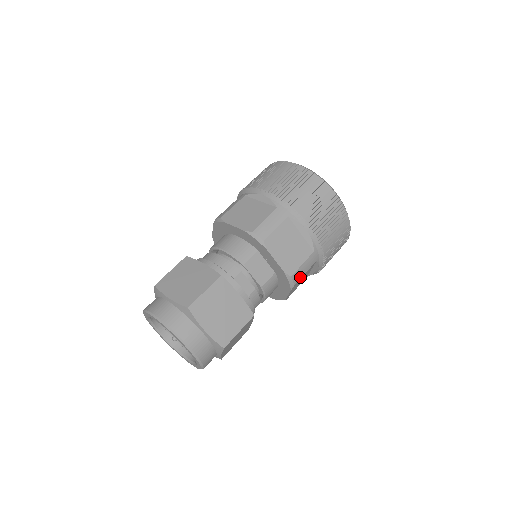
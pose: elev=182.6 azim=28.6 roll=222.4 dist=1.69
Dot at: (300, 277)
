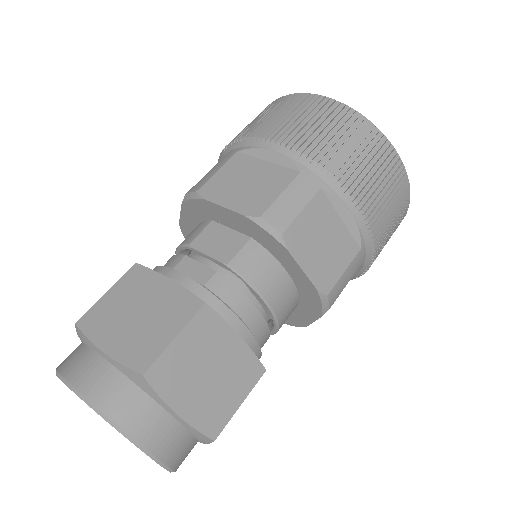
Dot at: (290, 218)
